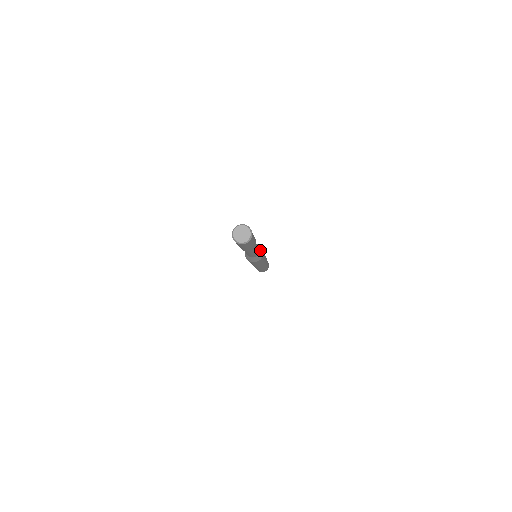
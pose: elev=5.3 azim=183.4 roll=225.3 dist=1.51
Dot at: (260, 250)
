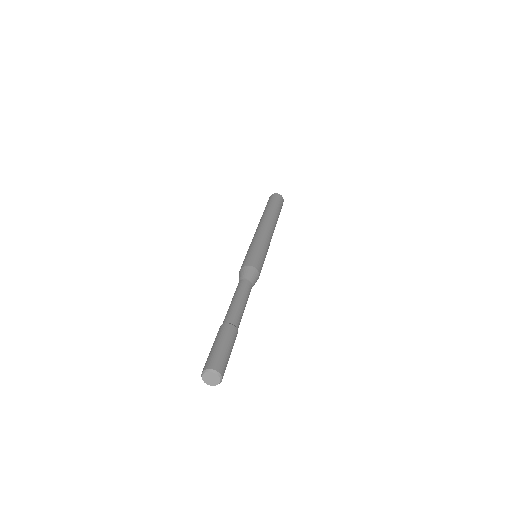
Dot at: (252, 278)
